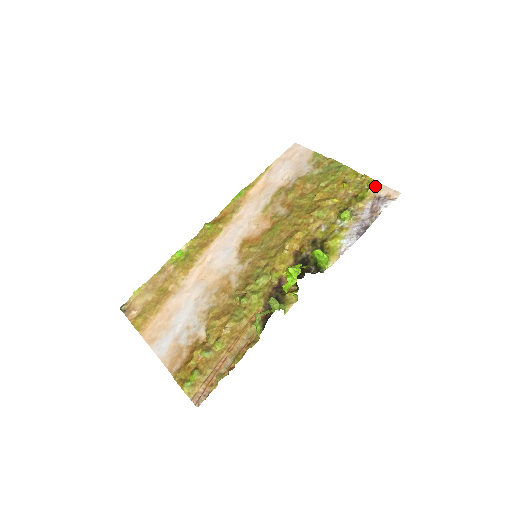
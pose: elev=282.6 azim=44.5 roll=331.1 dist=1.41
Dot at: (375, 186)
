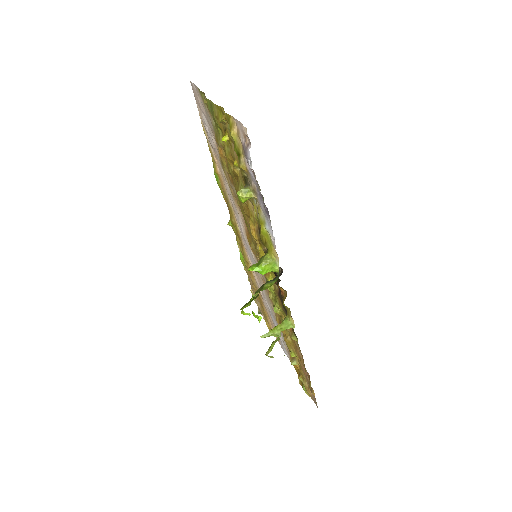
Dot at: (233, 128)
